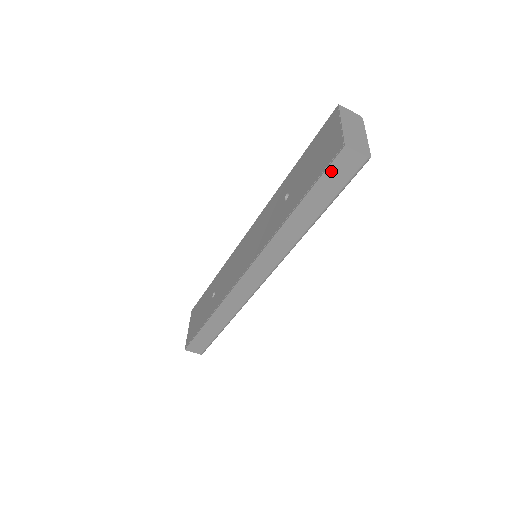
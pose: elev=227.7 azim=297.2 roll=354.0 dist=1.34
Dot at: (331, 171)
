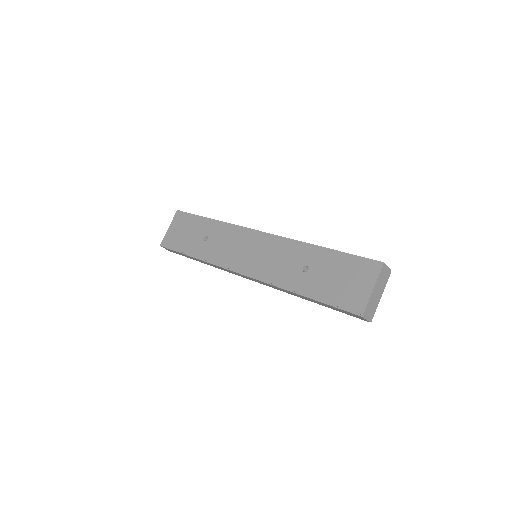
Dot at: (343, 311)
